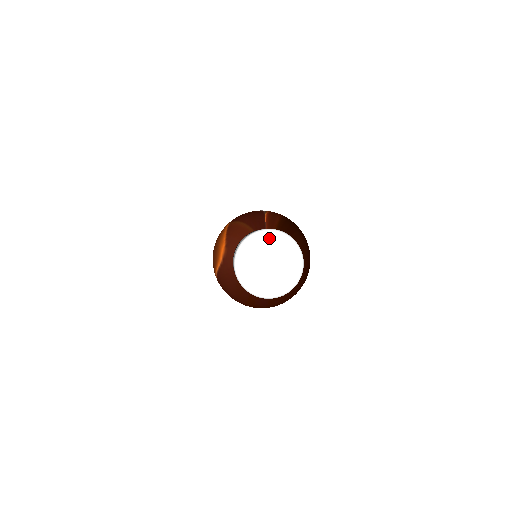
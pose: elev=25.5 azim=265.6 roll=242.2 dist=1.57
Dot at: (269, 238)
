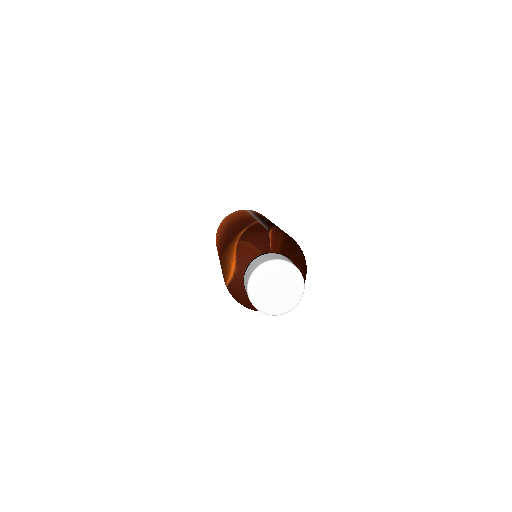
Dot at: (276, 267)
